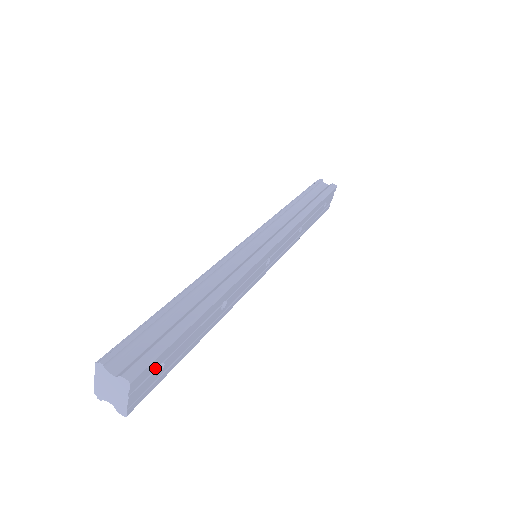
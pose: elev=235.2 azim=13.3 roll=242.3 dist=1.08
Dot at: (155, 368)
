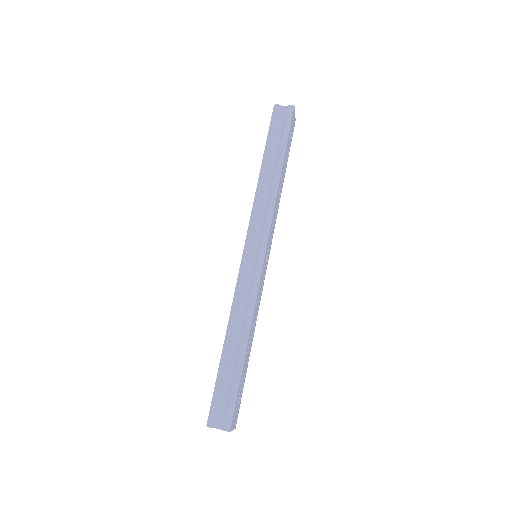
Dot at: (236, 406)
